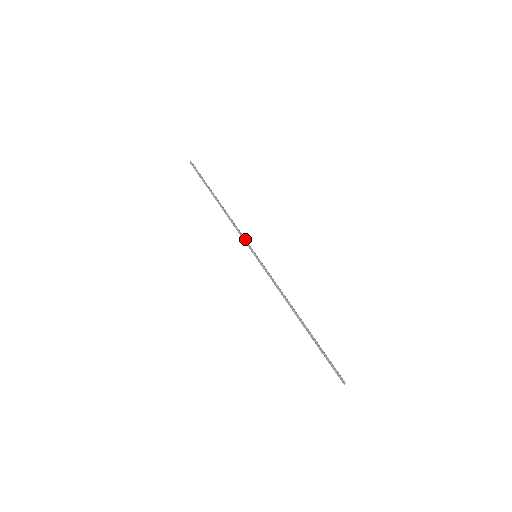
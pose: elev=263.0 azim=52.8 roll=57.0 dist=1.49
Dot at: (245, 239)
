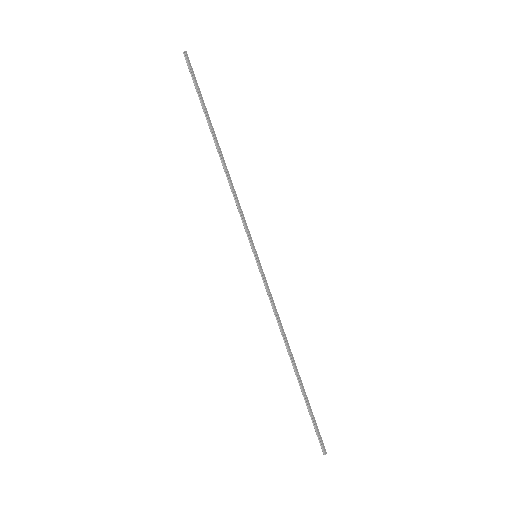
Dot at: (245, 225)
